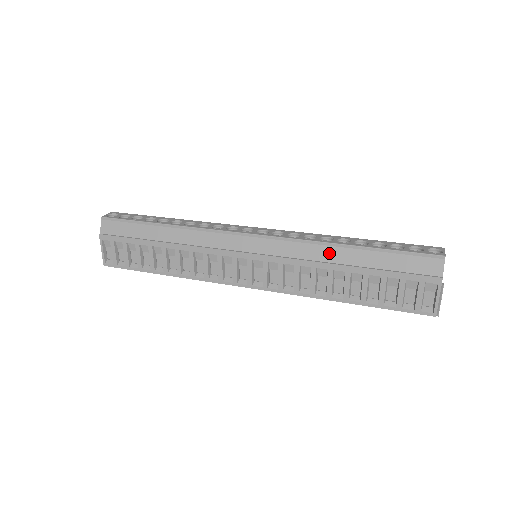
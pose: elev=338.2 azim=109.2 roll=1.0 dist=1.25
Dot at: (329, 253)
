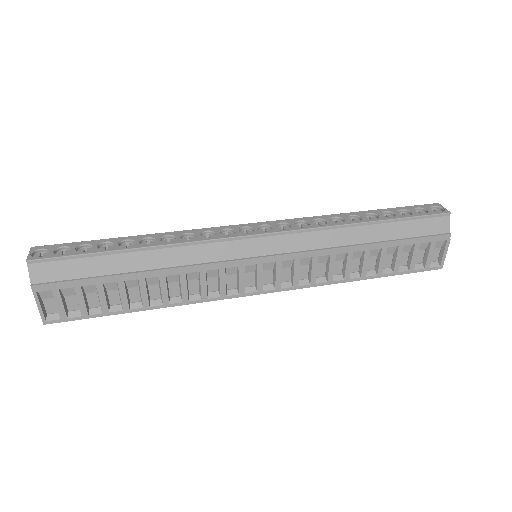
Dot at: (347, 235)
